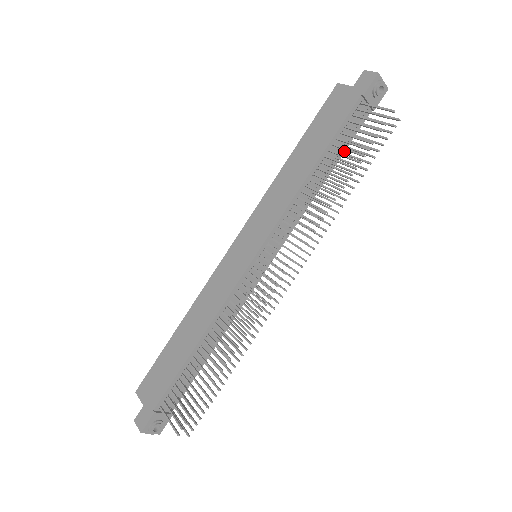
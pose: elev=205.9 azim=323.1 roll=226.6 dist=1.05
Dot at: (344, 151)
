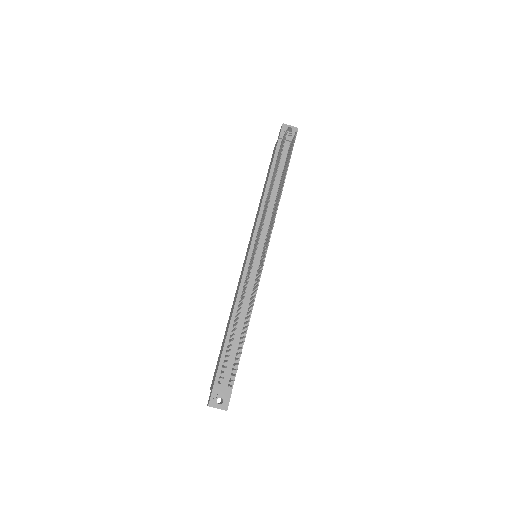
Dot at: occluded
